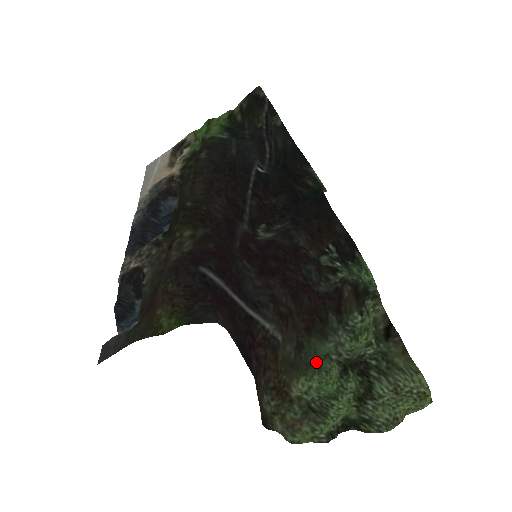
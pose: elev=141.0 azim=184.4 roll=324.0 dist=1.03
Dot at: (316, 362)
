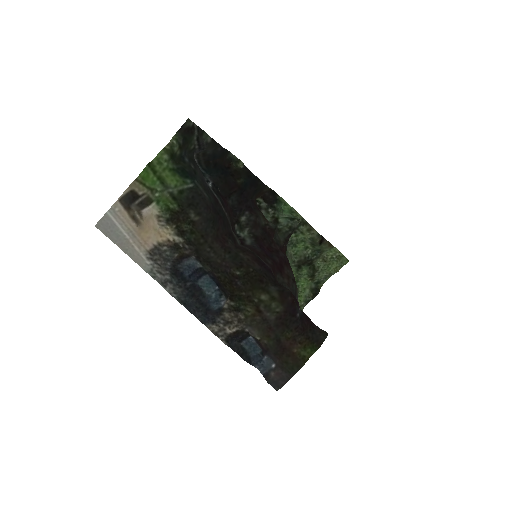
Dot at: occluded
